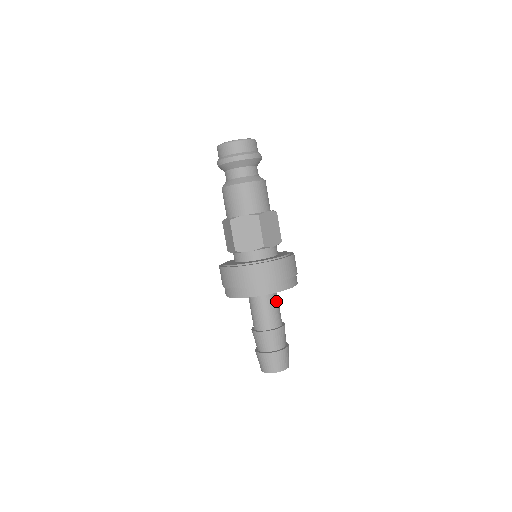
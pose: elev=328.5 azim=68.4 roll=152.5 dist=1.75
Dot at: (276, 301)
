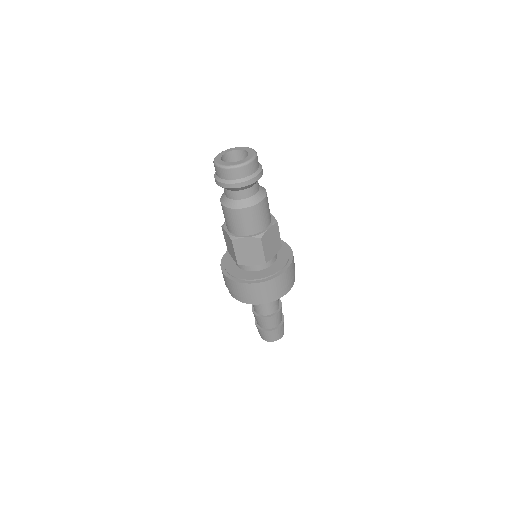
Dot at: occluded
